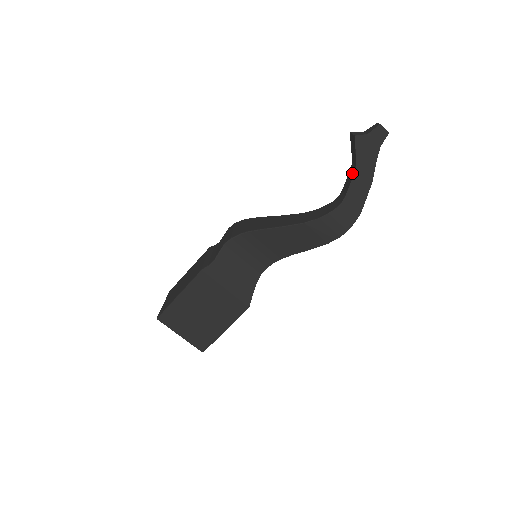
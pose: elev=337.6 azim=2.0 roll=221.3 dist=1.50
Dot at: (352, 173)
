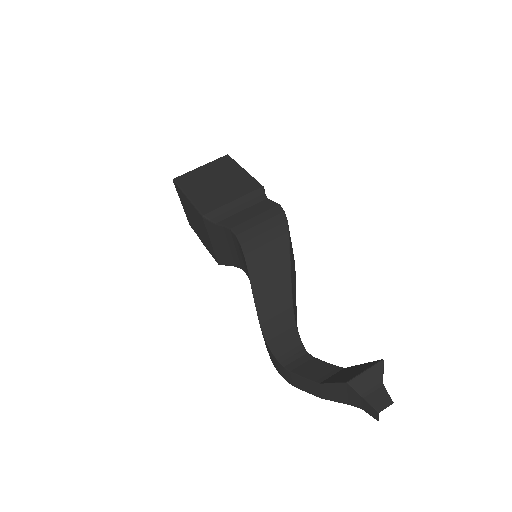
Dot at: (318, 376)
